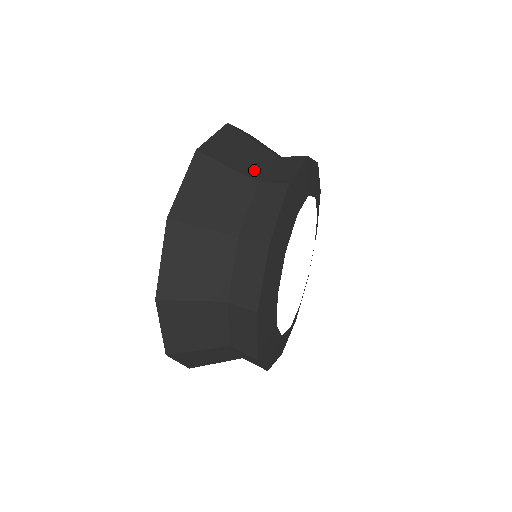
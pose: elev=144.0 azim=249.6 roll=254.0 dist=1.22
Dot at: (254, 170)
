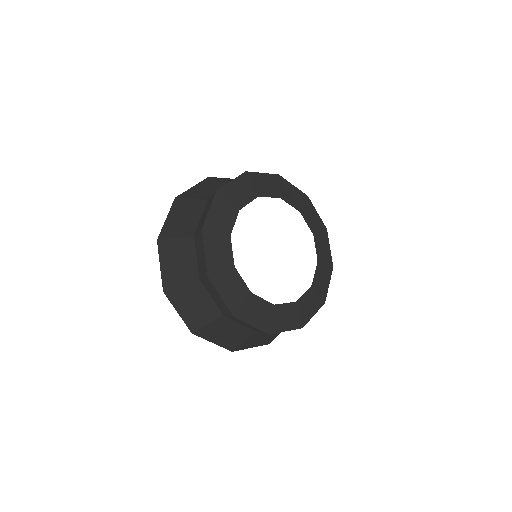
Dot at: occluded
